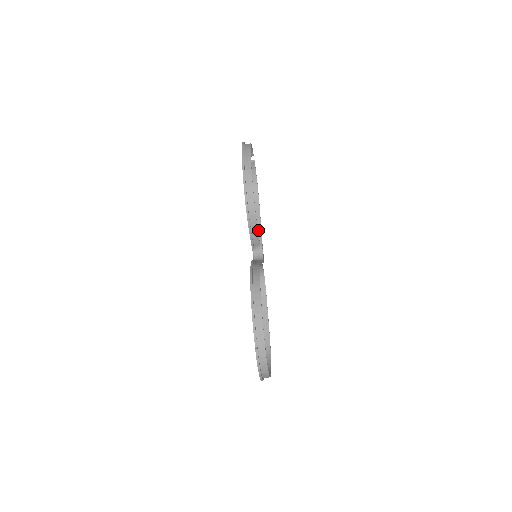
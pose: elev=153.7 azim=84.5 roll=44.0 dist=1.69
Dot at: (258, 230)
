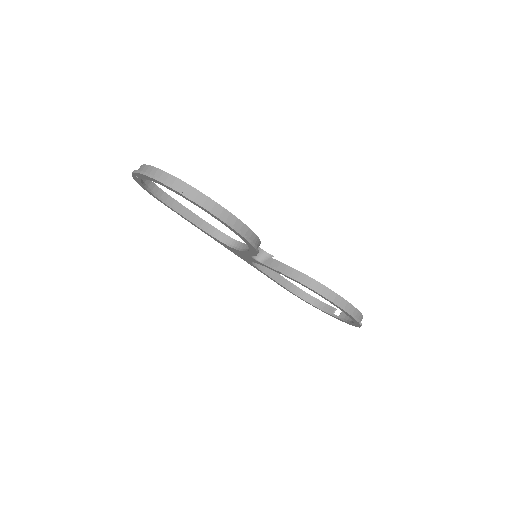
Dot at: (197, 221)
